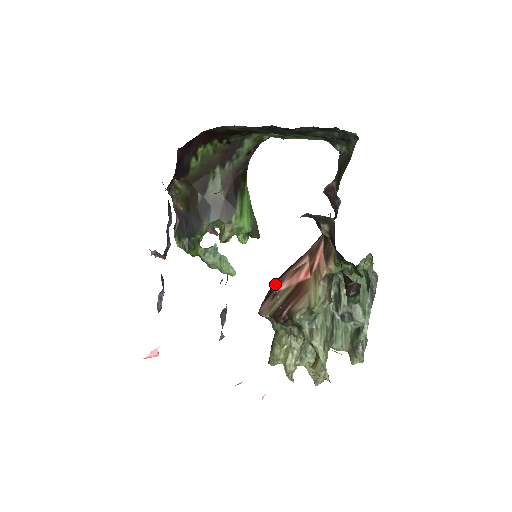
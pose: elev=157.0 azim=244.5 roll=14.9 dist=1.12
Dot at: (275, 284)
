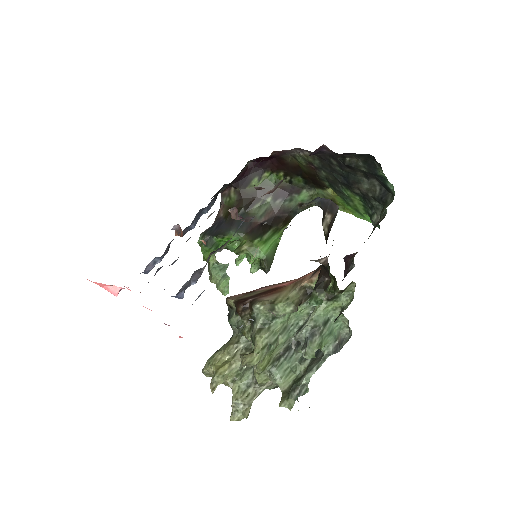
Dot at: (256, 289)
